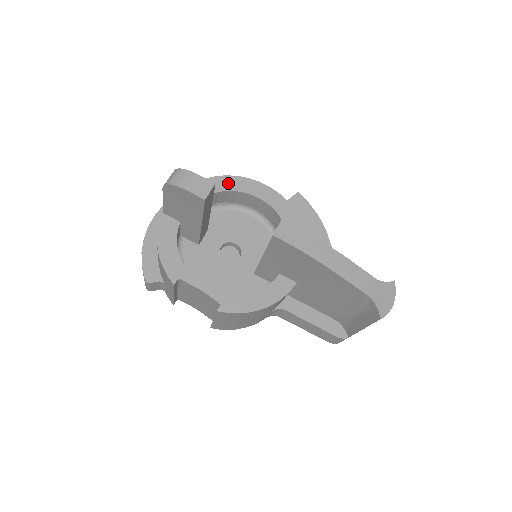
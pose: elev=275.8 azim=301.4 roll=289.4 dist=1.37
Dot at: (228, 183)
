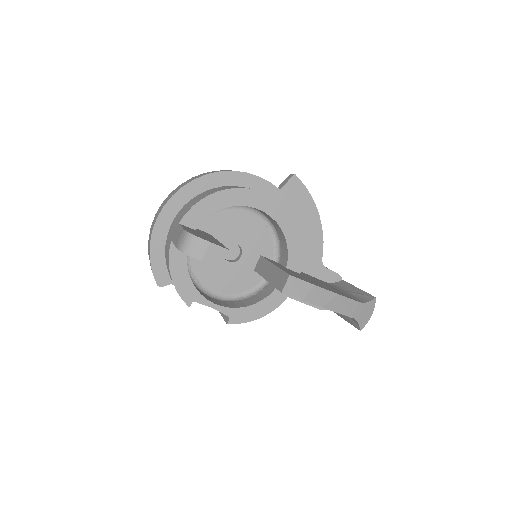
Dot at: (231, 197)
